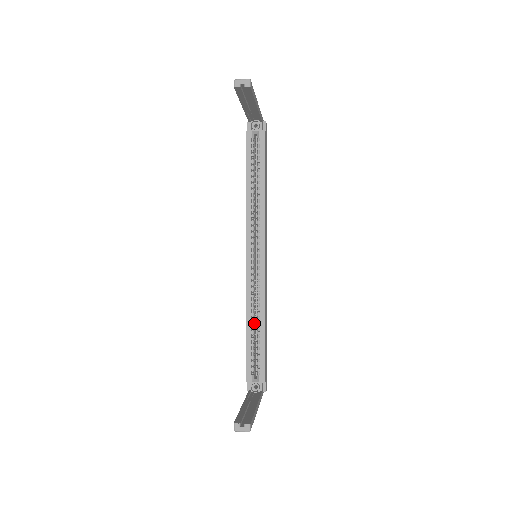
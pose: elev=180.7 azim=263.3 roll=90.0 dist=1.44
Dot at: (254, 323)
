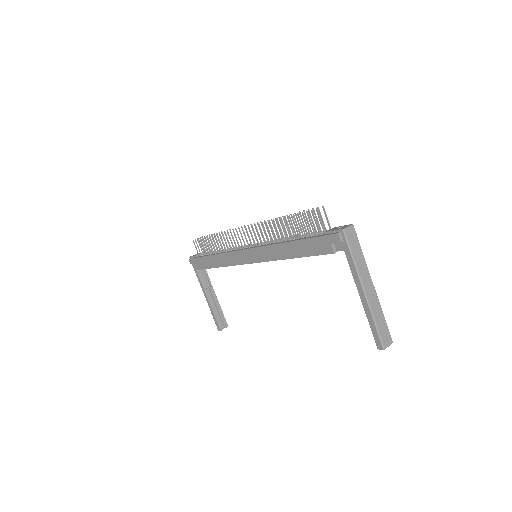
Dot at: occluded
